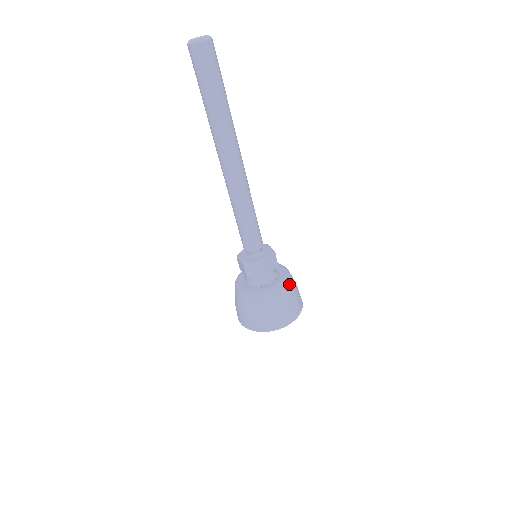
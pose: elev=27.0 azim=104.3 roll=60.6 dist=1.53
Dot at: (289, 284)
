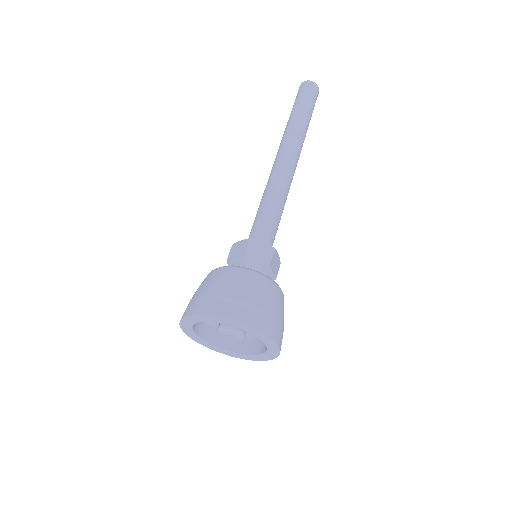
Dot at: occluded
